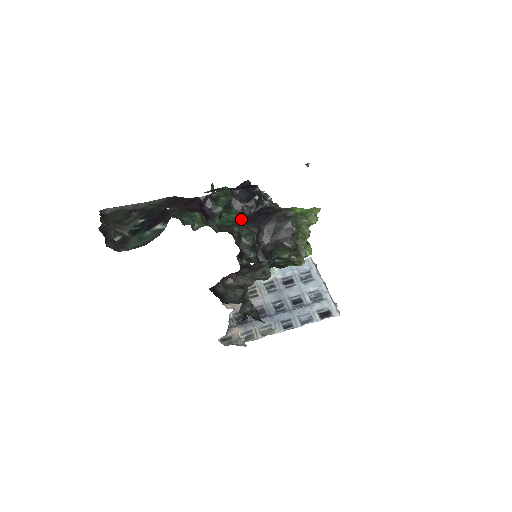
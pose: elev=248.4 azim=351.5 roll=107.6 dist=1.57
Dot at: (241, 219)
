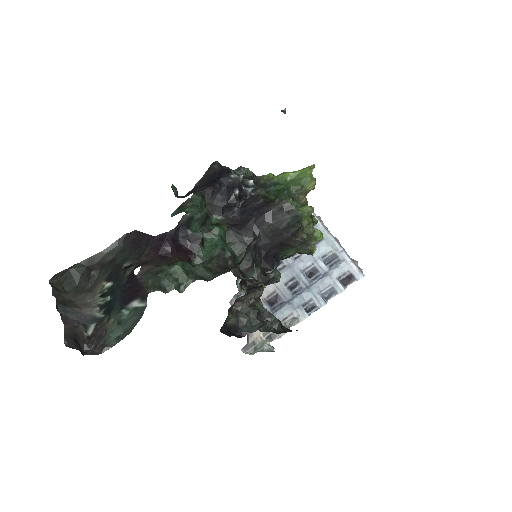
Dot at: (227, 231)
